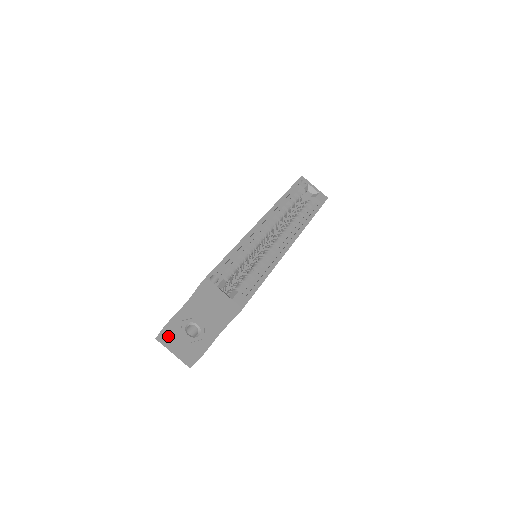
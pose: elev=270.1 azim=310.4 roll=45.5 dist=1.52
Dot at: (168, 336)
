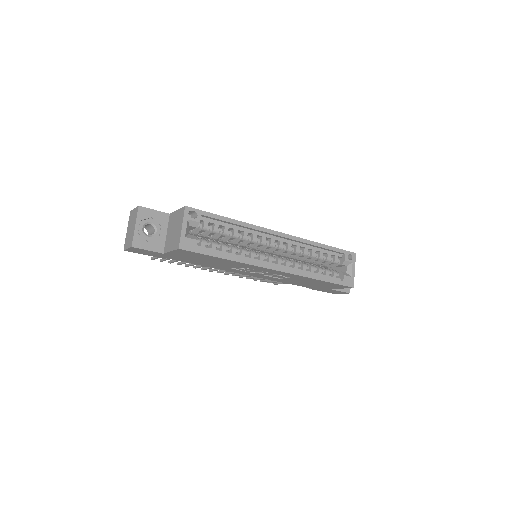
Dot at: (134, 215)
